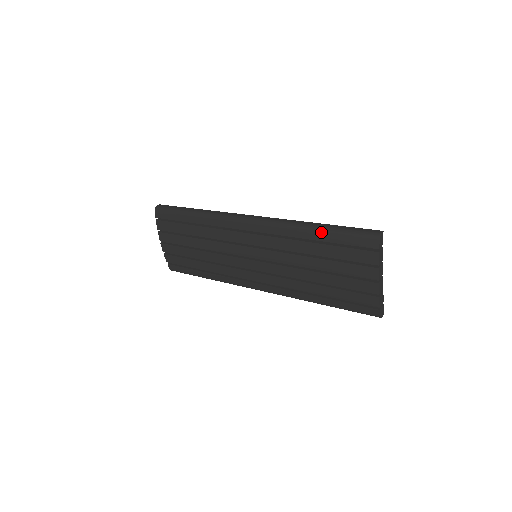
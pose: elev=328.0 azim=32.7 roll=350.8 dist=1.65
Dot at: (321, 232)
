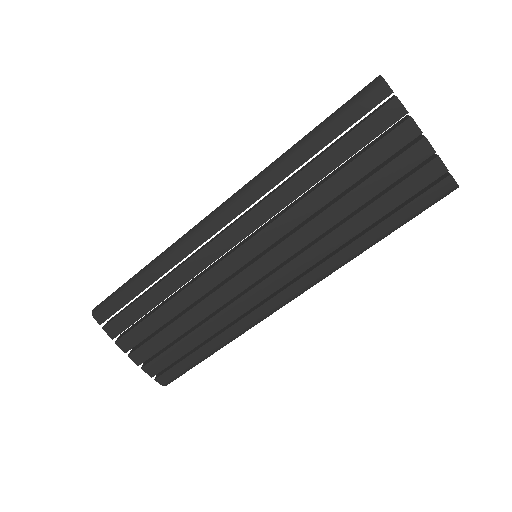
Dot at: (312, 140)
